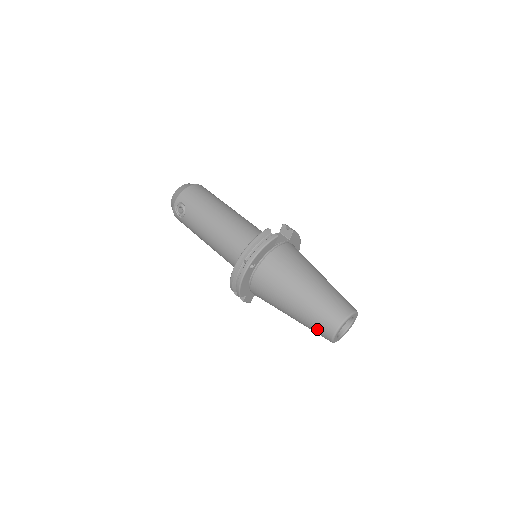
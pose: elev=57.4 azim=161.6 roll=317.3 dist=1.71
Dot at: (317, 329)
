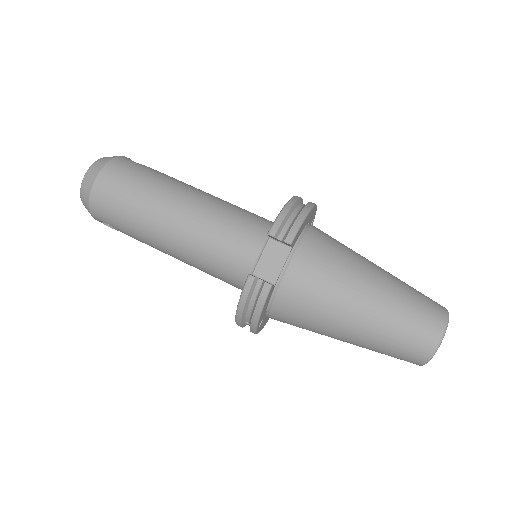
Dot at: occluded
